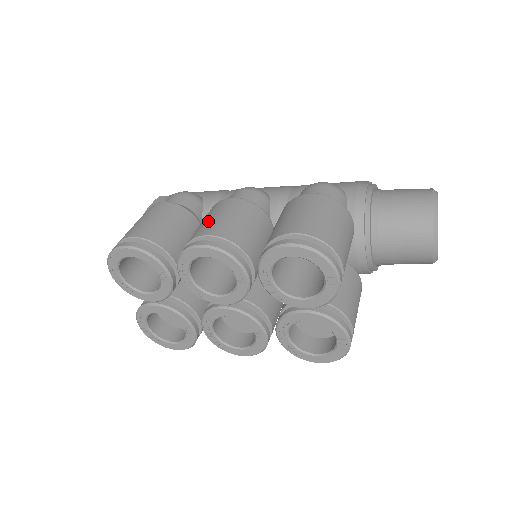
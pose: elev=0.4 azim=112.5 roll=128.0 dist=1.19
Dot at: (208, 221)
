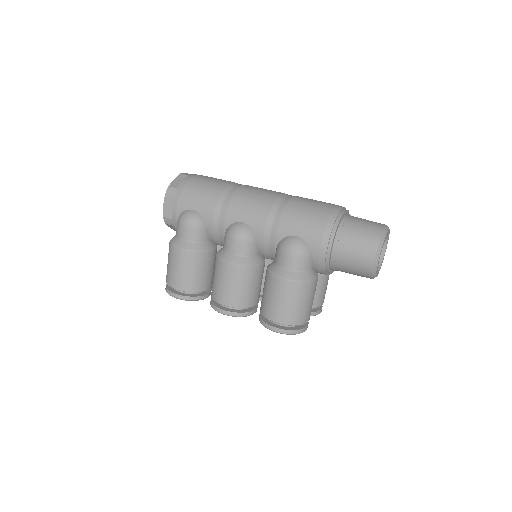
Dot at: (220, 287)
